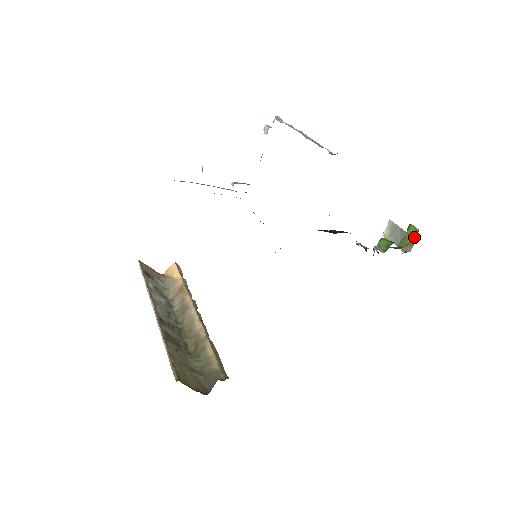
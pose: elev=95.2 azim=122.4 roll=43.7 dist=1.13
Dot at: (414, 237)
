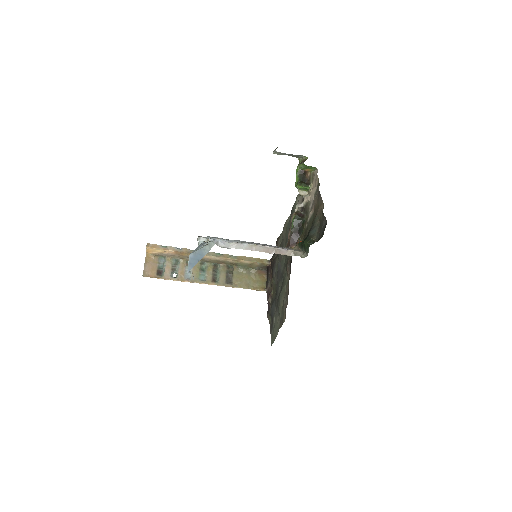
Dot at: (313, 169)
